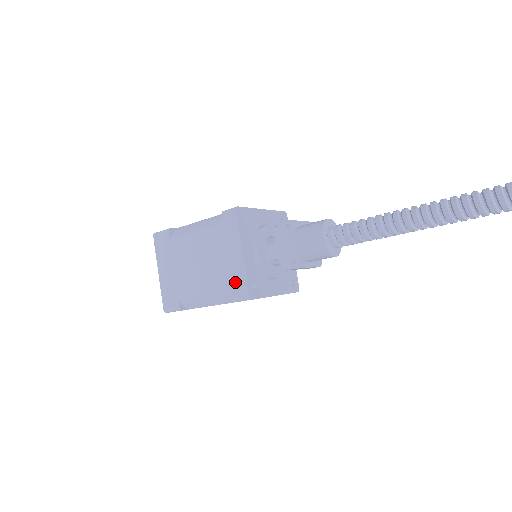
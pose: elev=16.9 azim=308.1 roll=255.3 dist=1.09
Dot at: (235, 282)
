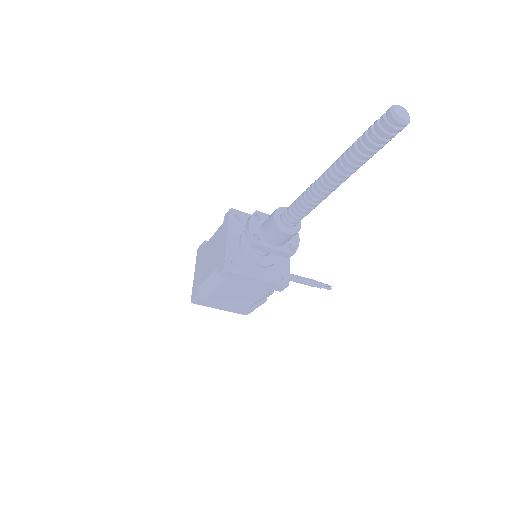
Dot at: (220, 261)
